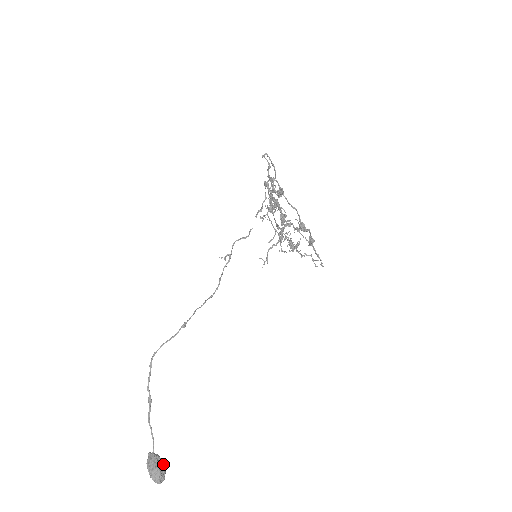
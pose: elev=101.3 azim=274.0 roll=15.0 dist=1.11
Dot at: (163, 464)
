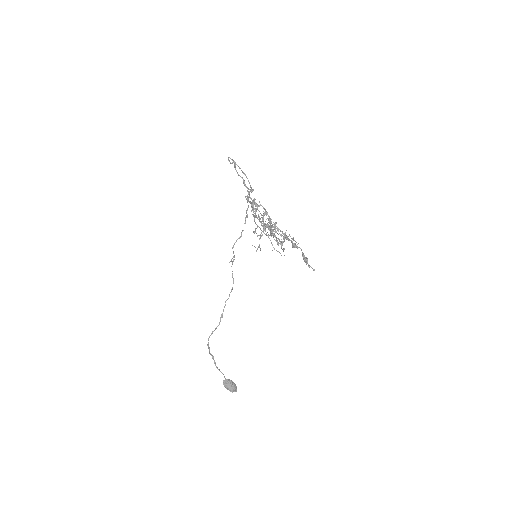
Dot at: (233, 382)
